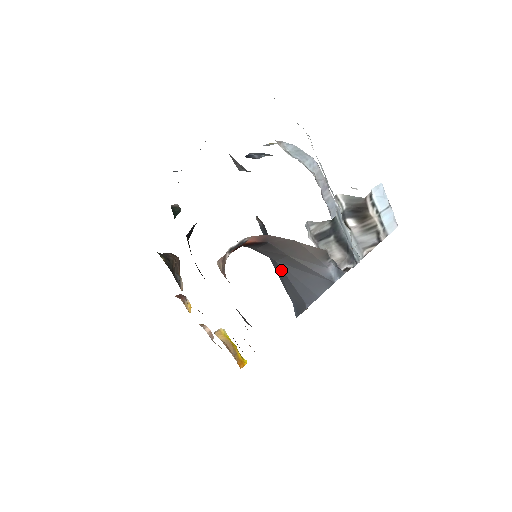
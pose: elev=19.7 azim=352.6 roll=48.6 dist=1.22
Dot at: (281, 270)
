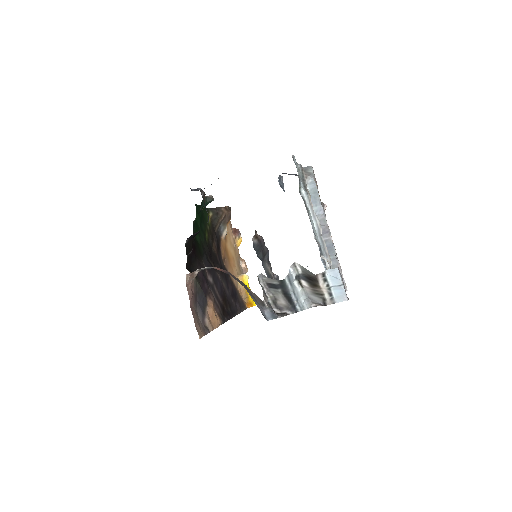
Dot at: occluded
